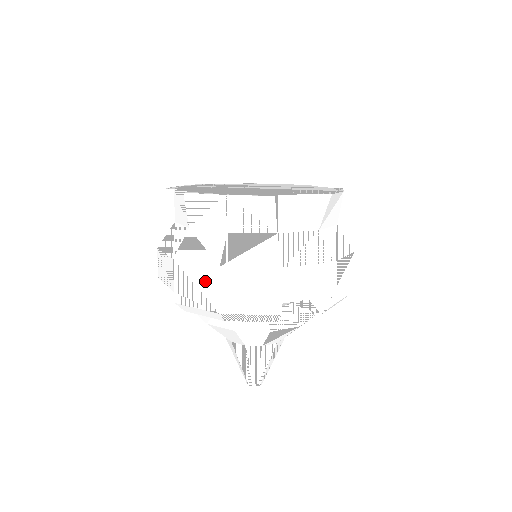
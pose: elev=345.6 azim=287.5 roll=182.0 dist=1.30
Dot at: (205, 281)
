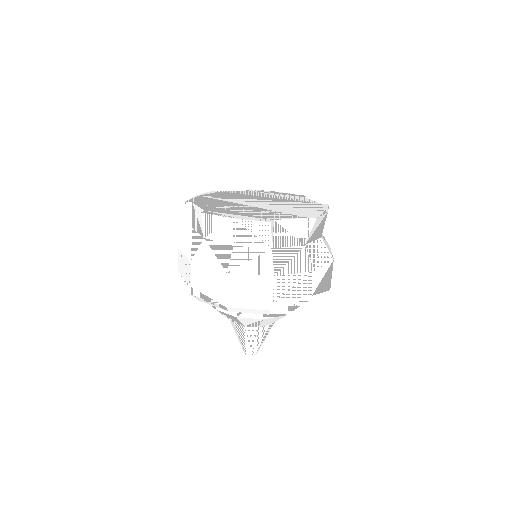
Dot at: (215, 282)
